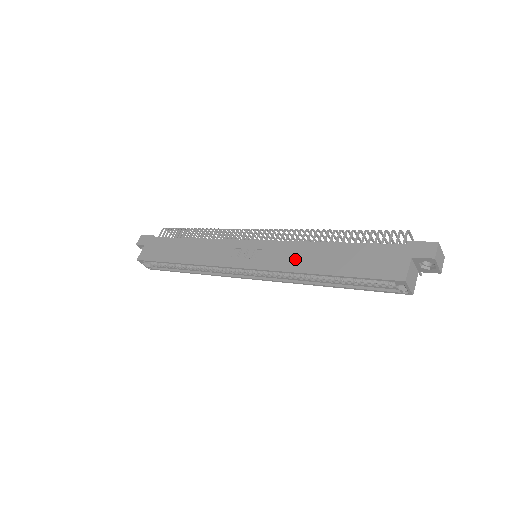
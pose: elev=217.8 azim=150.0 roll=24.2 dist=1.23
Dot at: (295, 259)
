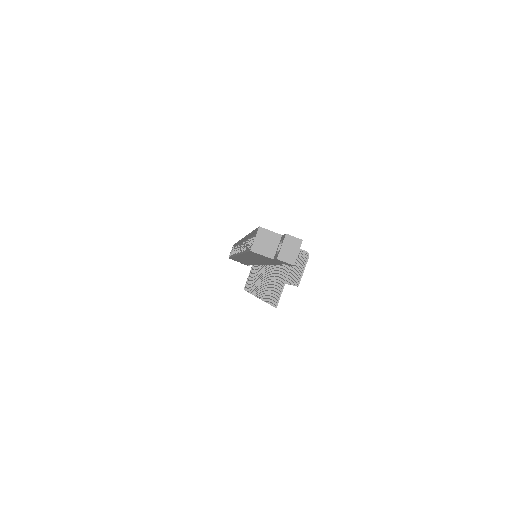
Dot at: occluded
